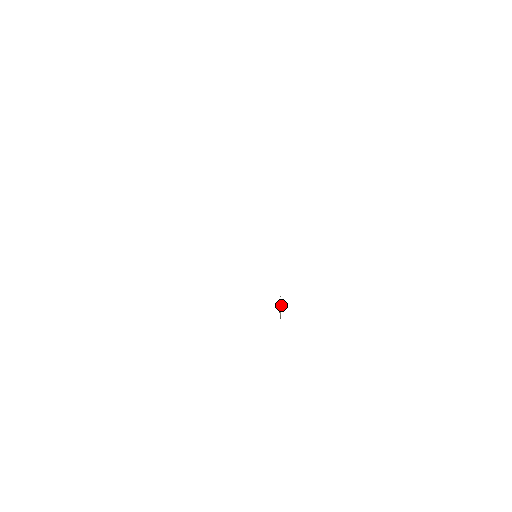
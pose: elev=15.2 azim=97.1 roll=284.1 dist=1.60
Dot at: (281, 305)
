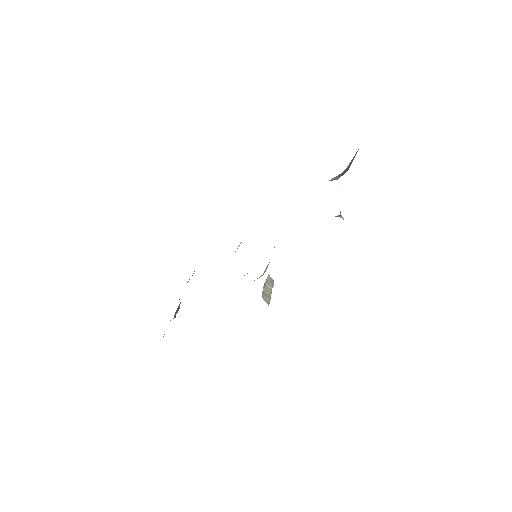
Dot at: occluded
